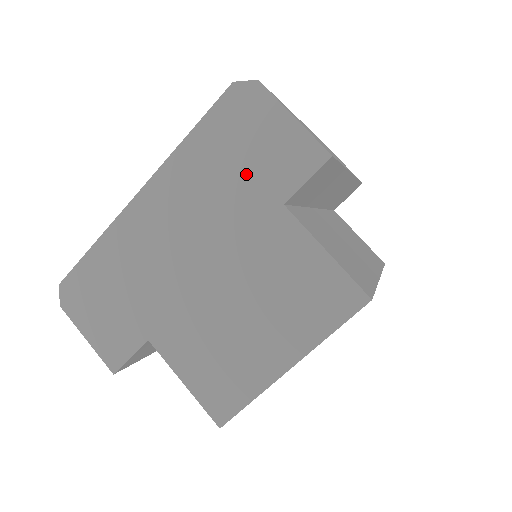
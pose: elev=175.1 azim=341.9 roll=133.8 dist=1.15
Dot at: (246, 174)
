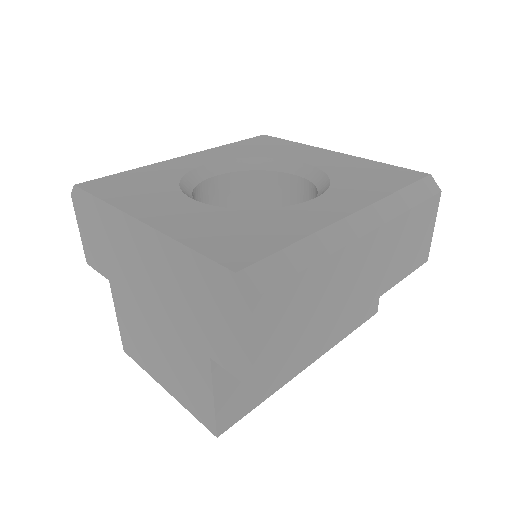
Dot at: (202, 317)
